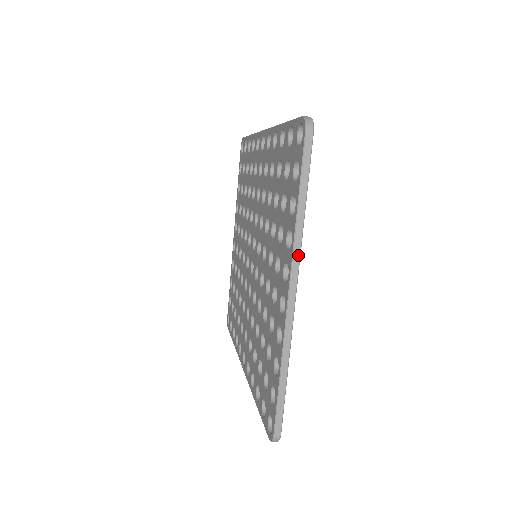
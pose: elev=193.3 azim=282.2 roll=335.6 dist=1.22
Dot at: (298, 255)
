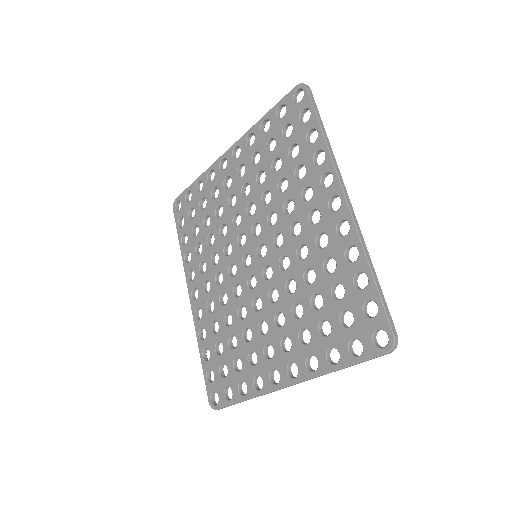
Dot at: occluded
